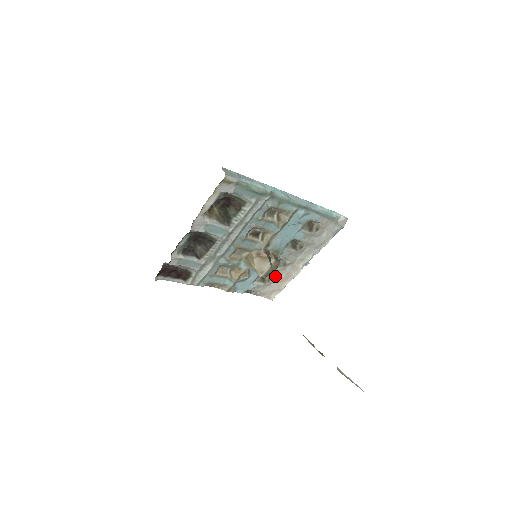
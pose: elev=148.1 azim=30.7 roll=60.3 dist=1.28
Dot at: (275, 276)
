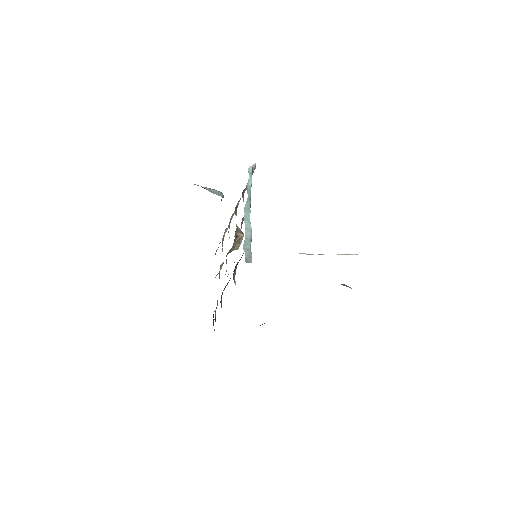
Dot at: occluded
